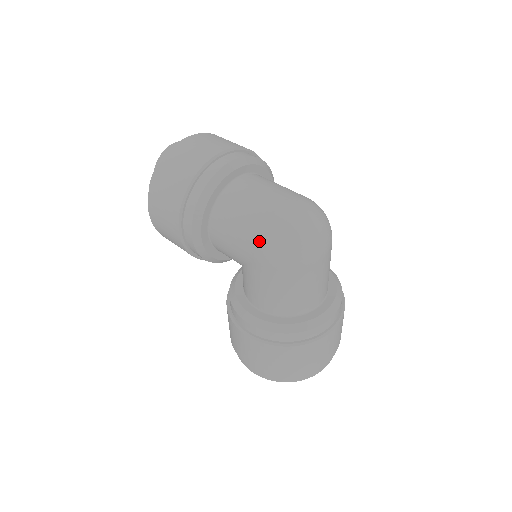
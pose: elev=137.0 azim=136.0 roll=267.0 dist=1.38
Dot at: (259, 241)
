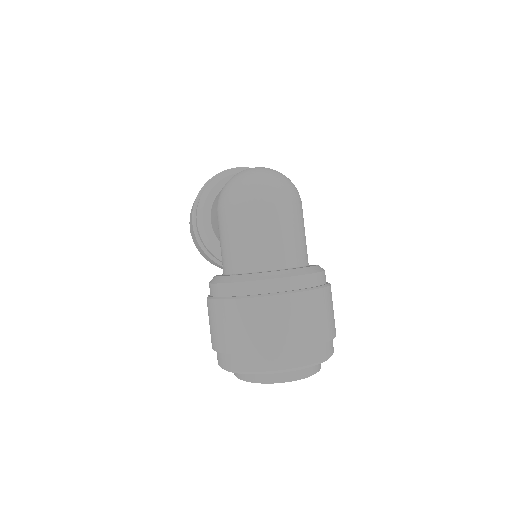
Dot at: (221, 192)
